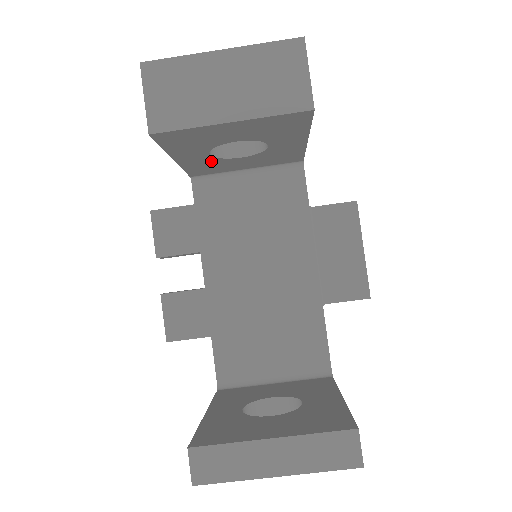
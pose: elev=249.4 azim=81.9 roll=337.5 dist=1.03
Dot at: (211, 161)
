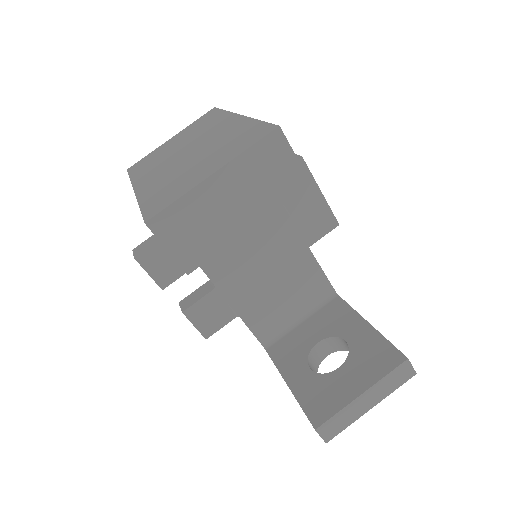
Dot at: occluded
